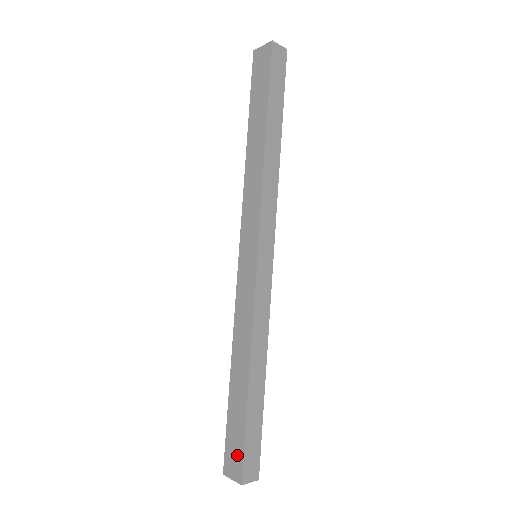
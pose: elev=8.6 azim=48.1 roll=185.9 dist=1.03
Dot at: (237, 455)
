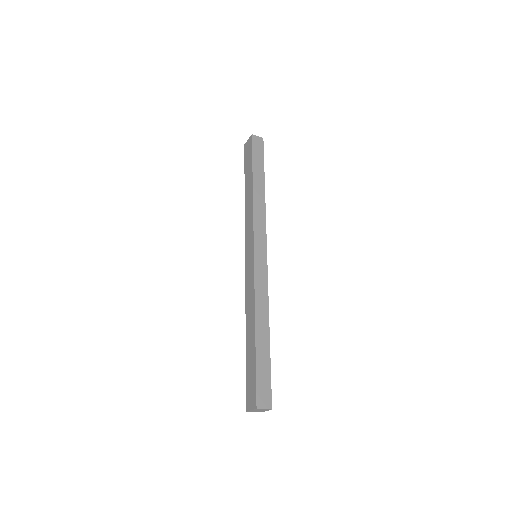
Dot at: (253, 389)
